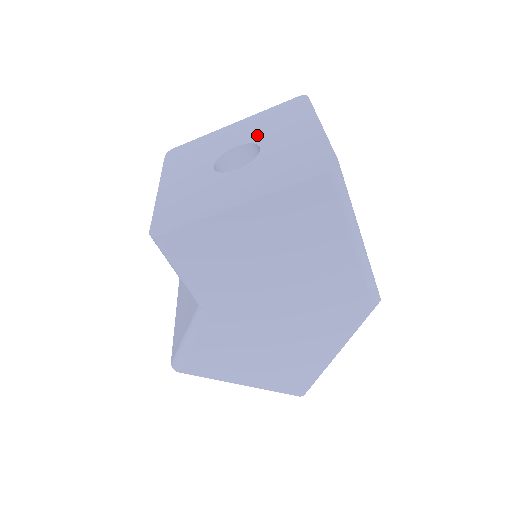
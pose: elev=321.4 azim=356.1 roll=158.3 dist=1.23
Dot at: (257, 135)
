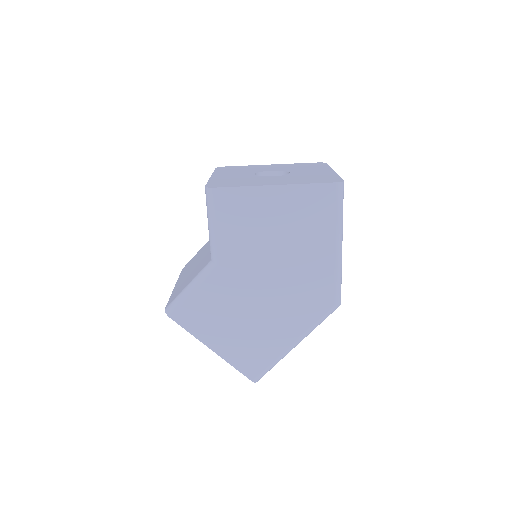
Dot at: (288, 169)
